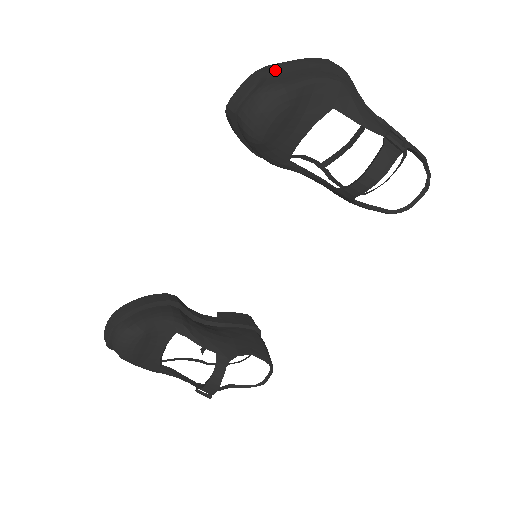
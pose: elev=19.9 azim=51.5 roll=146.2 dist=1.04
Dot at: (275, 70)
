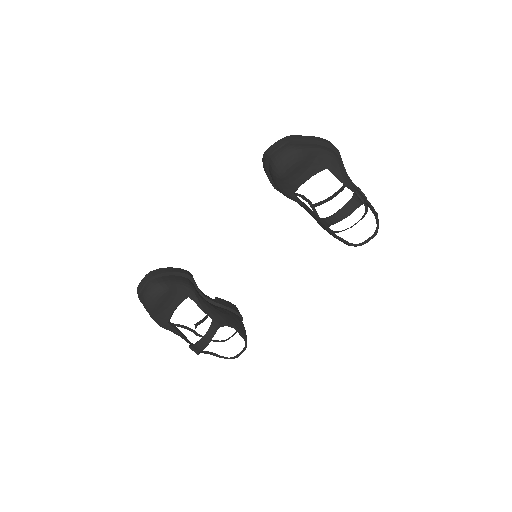
Dot at: (298, 138)
